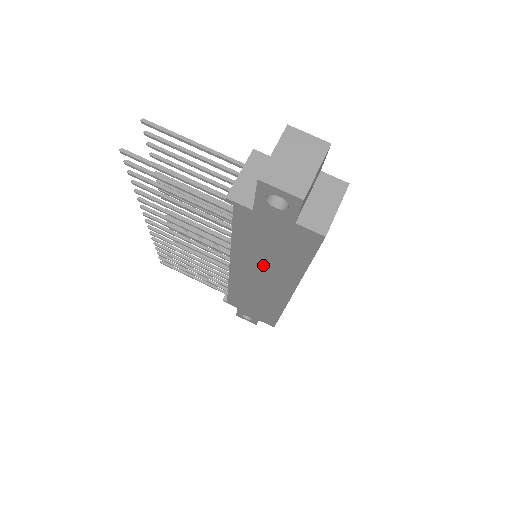
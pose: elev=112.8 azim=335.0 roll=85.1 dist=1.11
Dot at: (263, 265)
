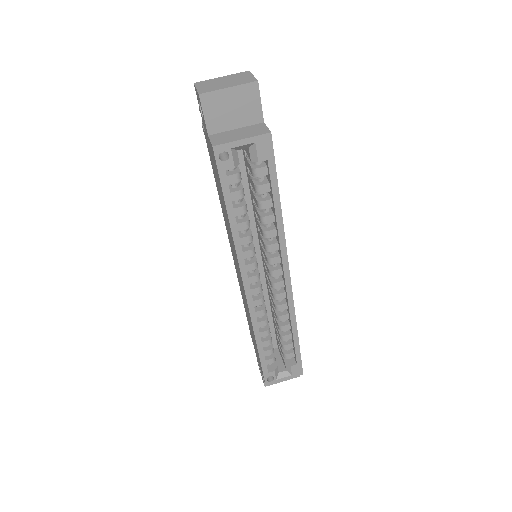
Dot at: occluded
